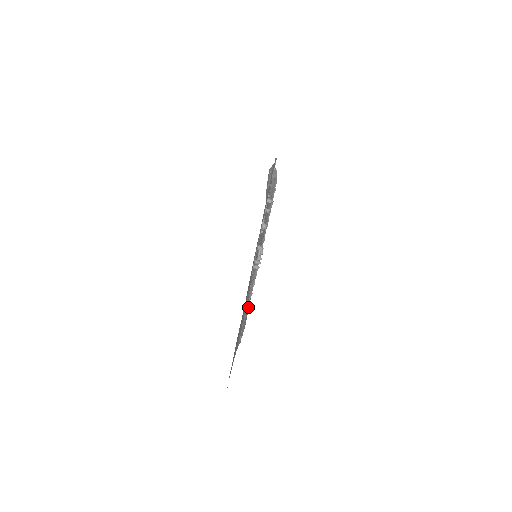
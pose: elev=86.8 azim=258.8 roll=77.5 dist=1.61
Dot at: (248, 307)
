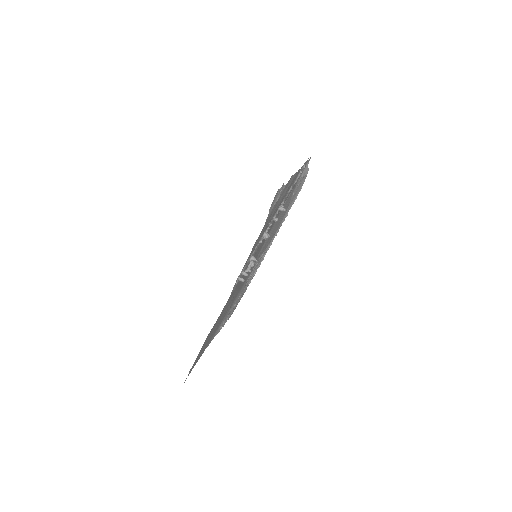
Dot at: (242, 295)
